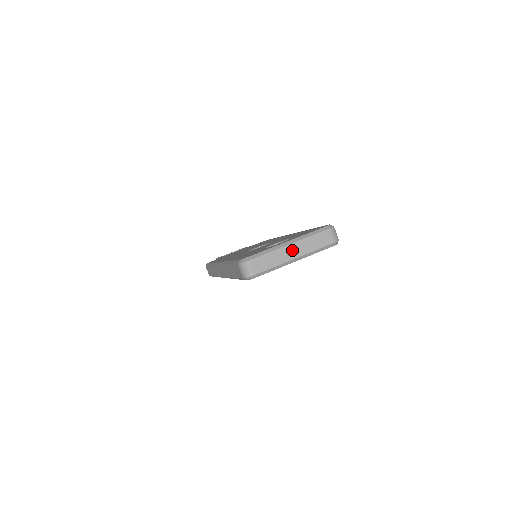
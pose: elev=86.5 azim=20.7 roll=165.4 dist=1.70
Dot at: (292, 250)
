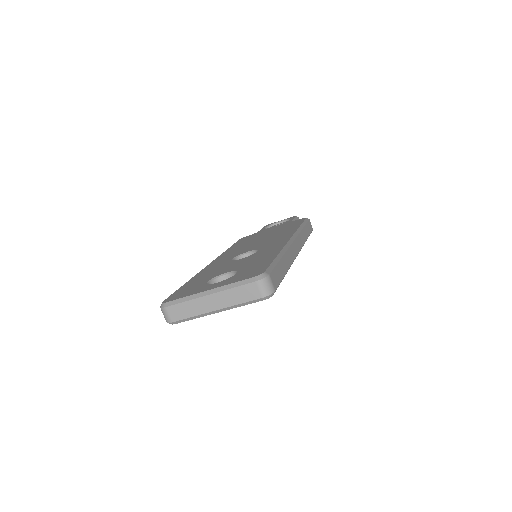
Dot at: (211, 301)
